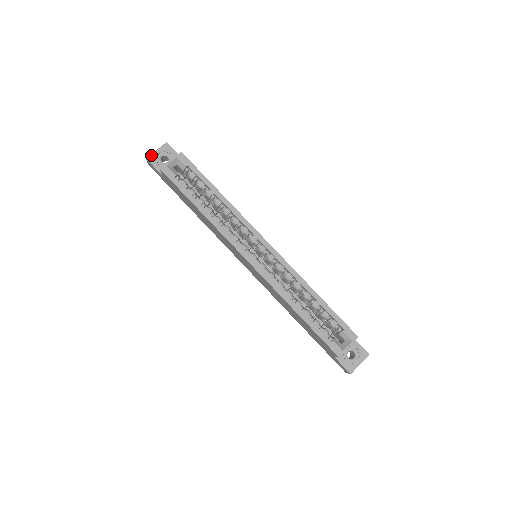
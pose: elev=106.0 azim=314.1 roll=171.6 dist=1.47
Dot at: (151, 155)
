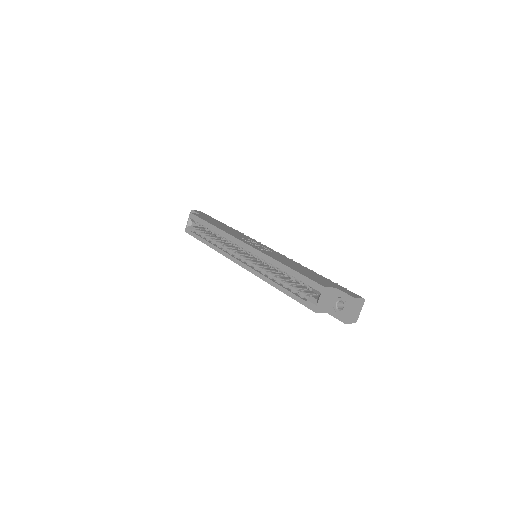
Dot at: occluded
